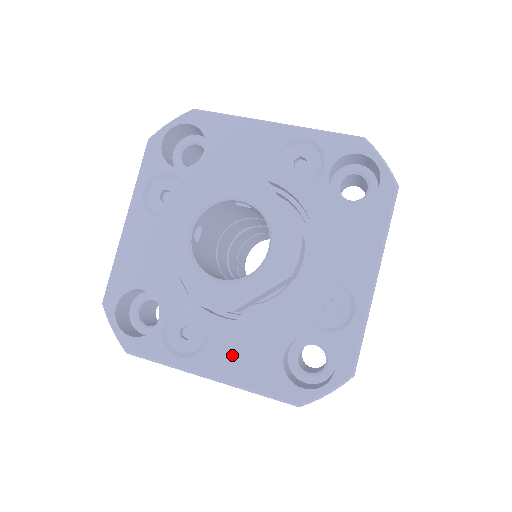
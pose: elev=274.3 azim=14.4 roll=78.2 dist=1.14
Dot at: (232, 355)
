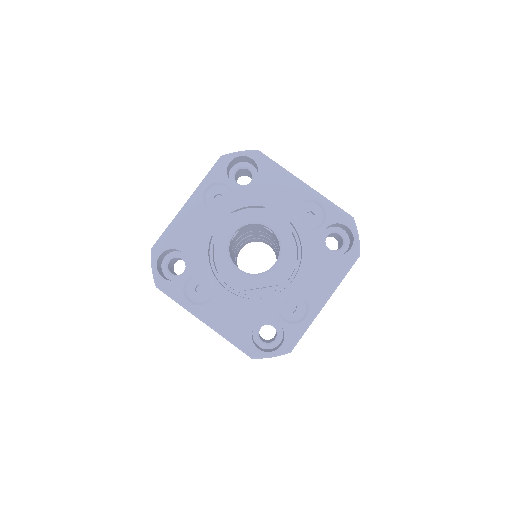
Dot at: (224, 314)
